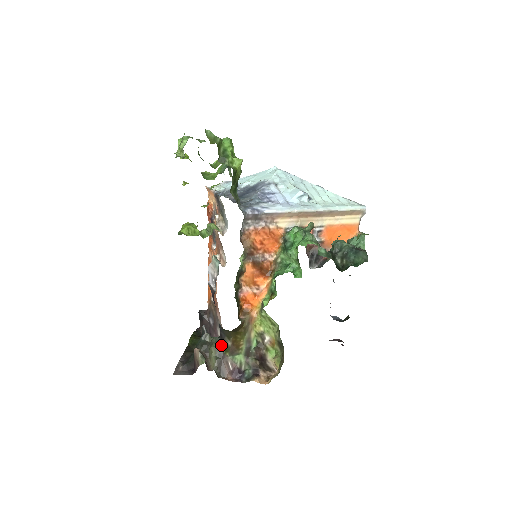
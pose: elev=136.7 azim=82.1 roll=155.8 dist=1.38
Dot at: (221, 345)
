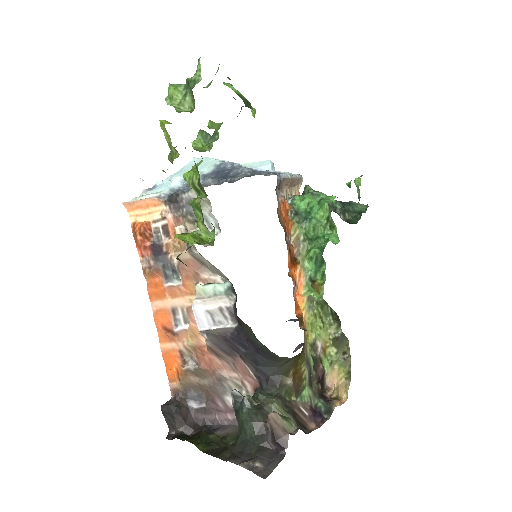
Dot at: (280, 393)
